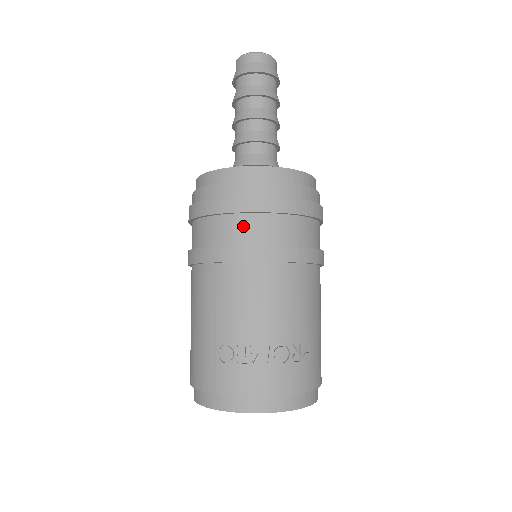
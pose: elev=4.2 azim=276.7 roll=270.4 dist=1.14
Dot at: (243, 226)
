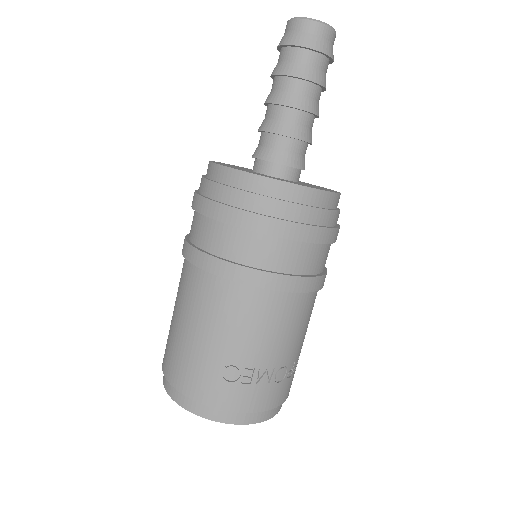
Dot at: (281, 252)
